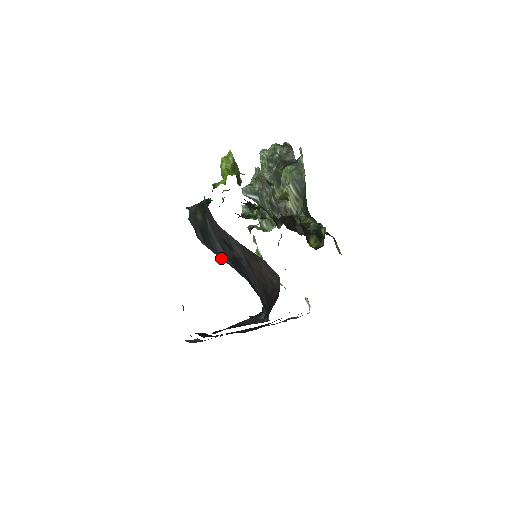
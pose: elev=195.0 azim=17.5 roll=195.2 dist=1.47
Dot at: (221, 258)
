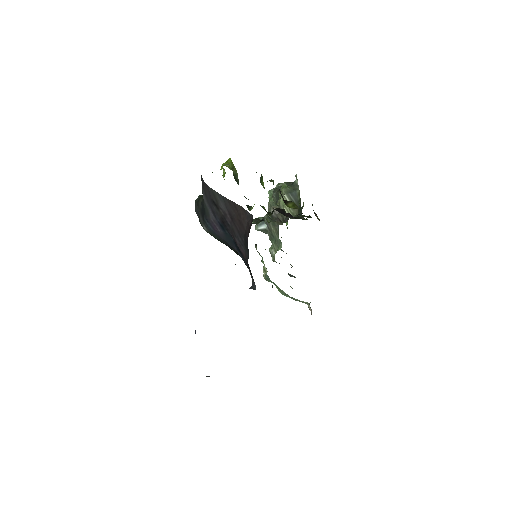
Dot at: (215, 231)
